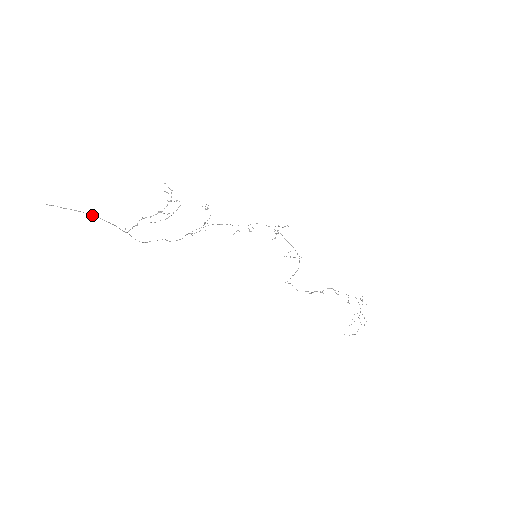
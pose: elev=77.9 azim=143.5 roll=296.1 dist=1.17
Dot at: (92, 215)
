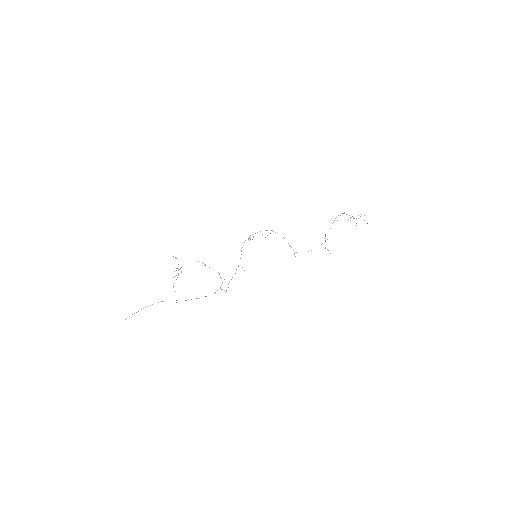
Dot at: occluded
